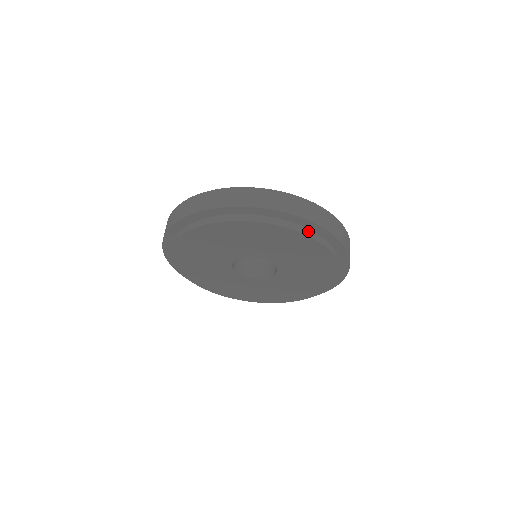
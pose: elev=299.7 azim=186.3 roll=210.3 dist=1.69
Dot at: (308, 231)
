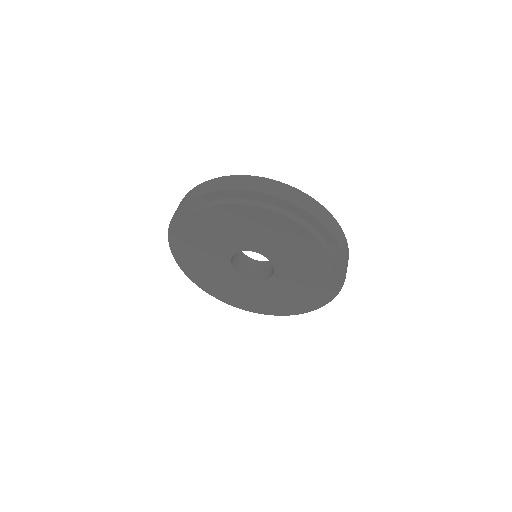
Dot at: (241, 200)
